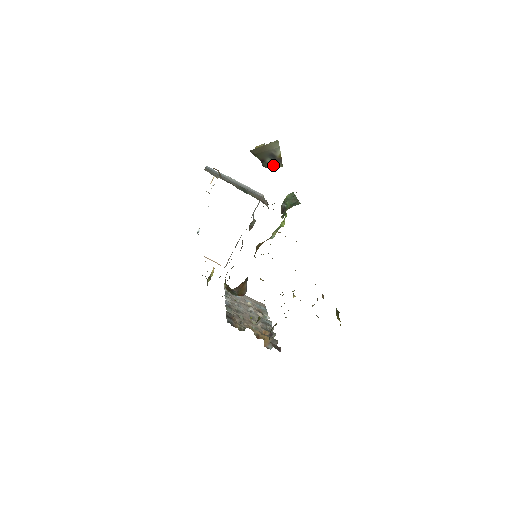
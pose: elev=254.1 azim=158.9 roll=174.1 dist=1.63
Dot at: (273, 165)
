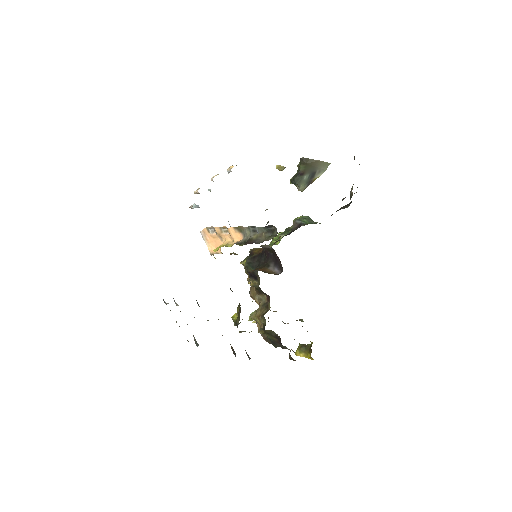
Dot at: (302, 184)
